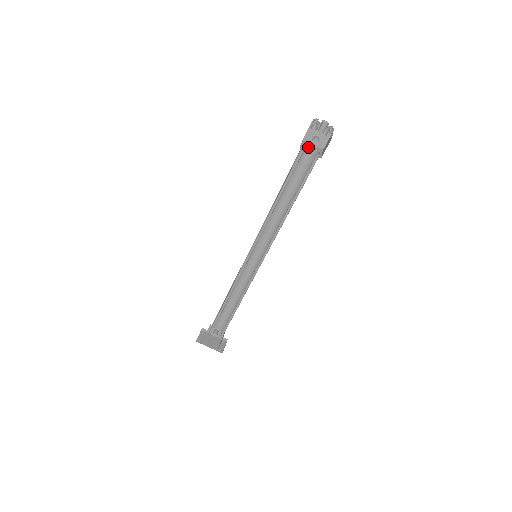
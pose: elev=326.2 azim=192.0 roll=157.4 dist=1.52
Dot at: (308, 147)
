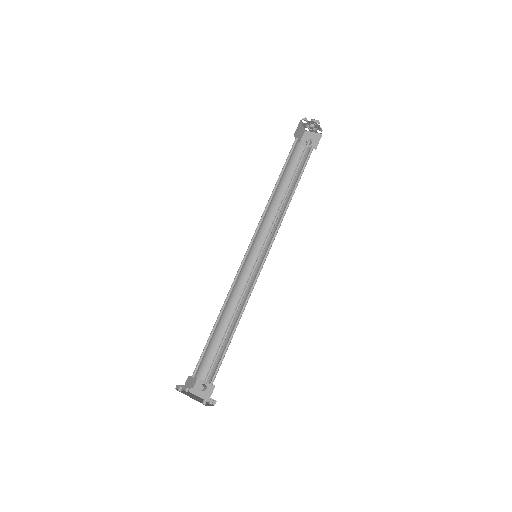
Dot at: (303, 148)
